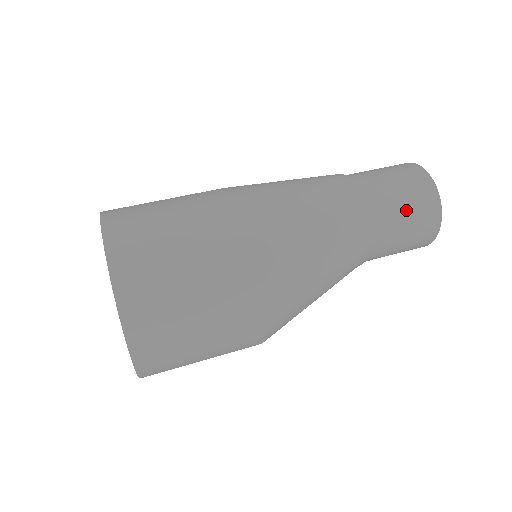
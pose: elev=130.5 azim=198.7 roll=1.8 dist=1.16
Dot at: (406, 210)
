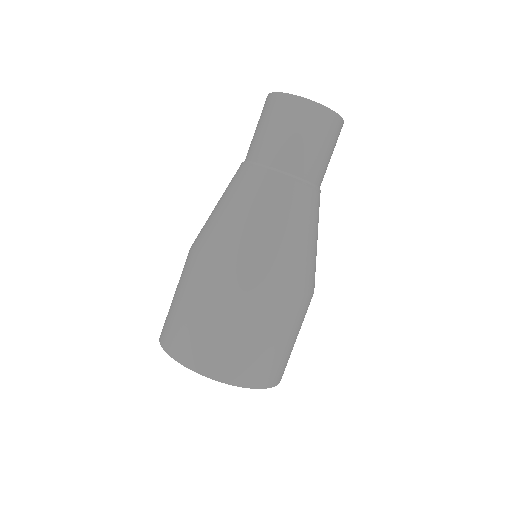
Dot at: (319, 146)
